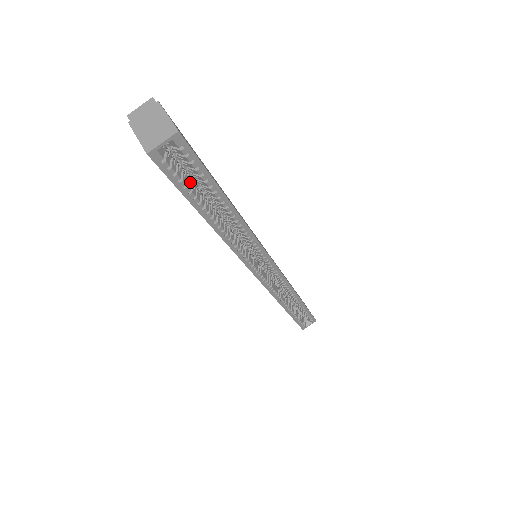
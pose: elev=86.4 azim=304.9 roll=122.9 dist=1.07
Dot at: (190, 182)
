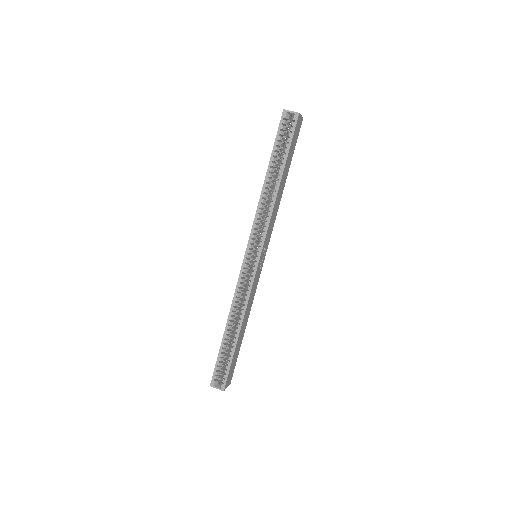
Dot at: (281, 145)
